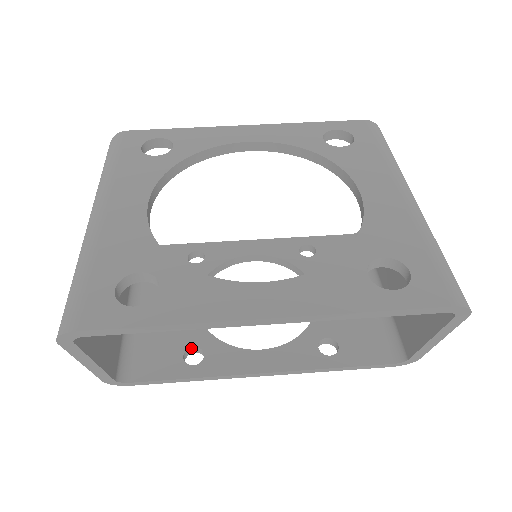
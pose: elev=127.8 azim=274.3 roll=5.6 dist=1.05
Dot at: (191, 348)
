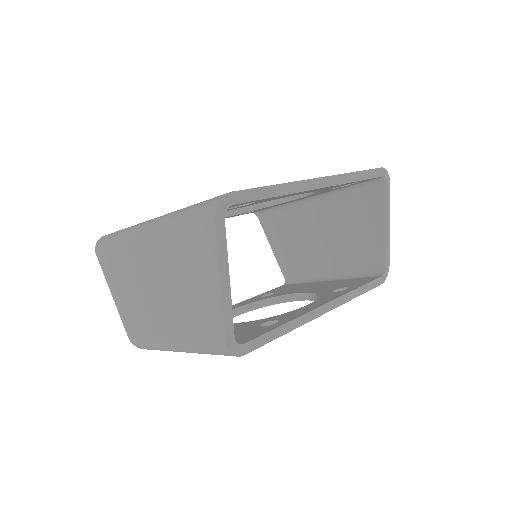
Dot at: occluded
